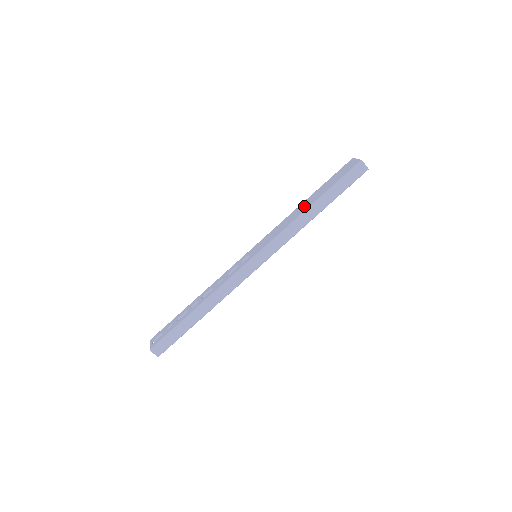
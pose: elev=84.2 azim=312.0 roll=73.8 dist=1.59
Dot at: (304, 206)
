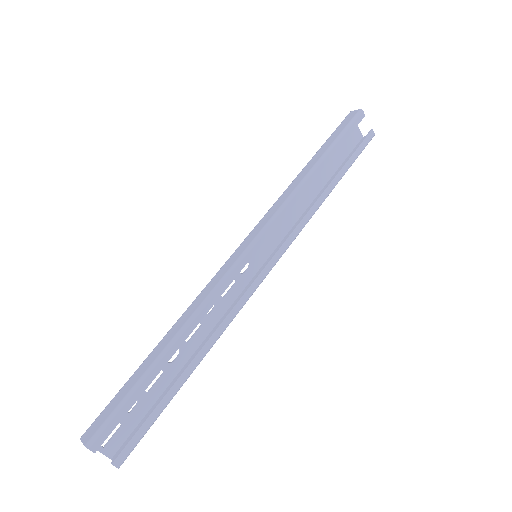
Dot at: occluded
